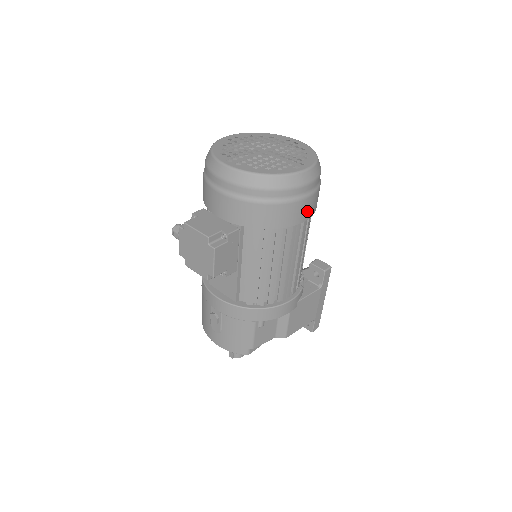
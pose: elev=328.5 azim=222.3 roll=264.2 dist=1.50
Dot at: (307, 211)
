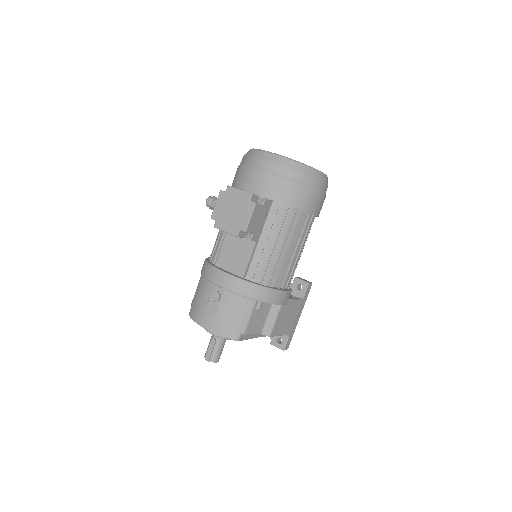
Dot at: (318, 208)
